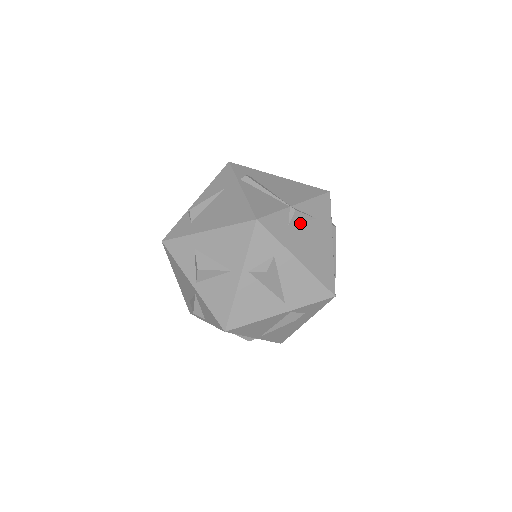
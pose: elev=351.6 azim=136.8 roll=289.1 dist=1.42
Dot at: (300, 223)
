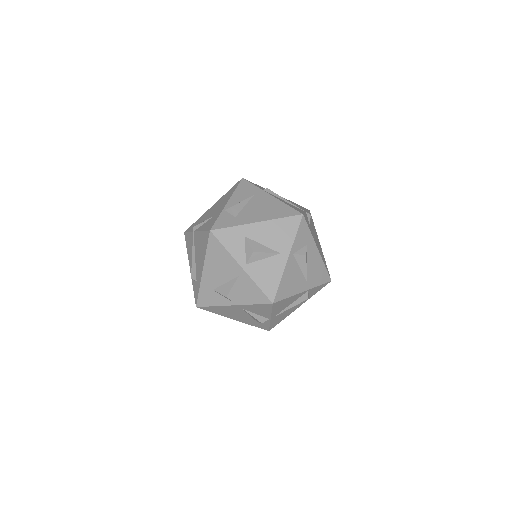
Dot at: (311, 225)
